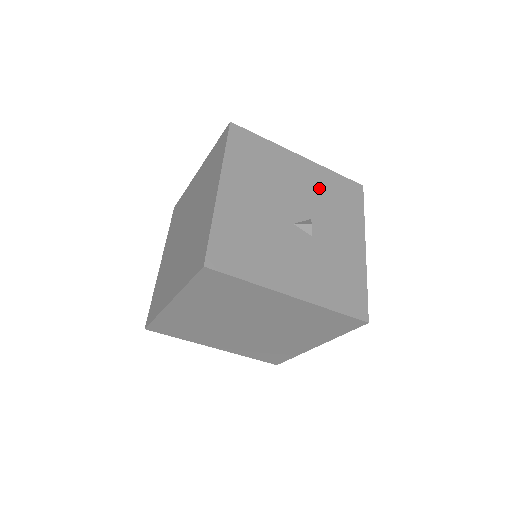
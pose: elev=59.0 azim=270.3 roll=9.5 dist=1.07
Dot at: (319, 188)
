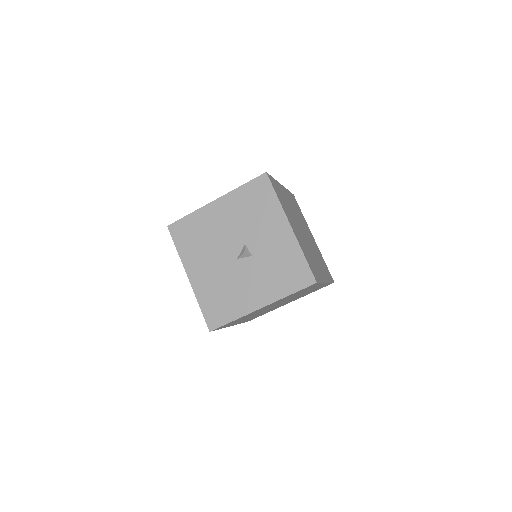
Dot at: (238, 213)
